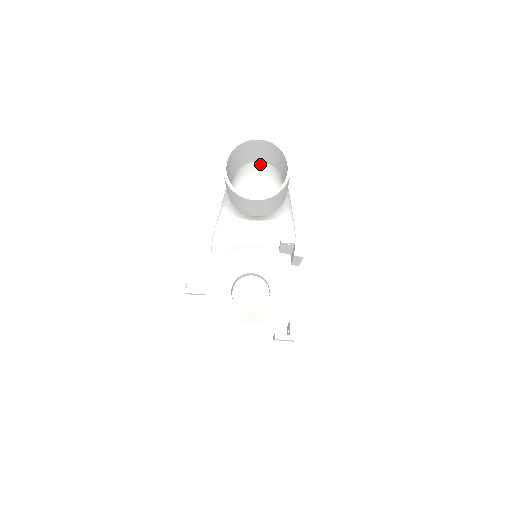
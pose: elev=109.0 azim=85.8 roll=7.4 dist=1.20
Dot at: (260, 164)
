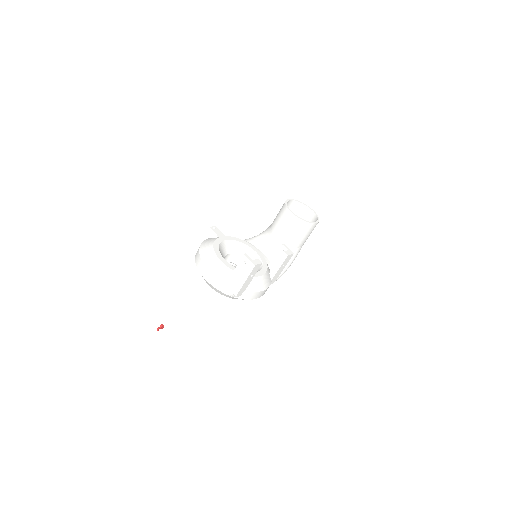
Dot at: occluded
